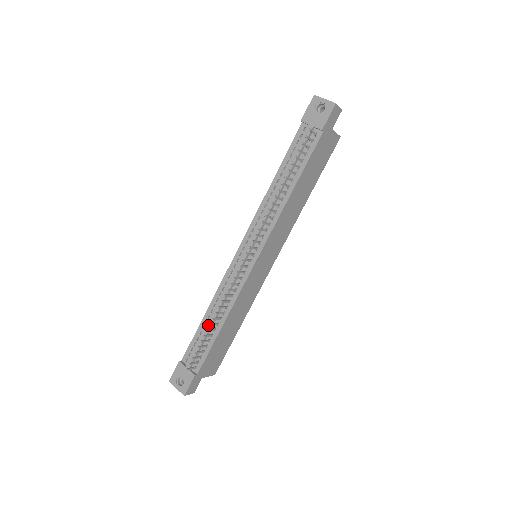
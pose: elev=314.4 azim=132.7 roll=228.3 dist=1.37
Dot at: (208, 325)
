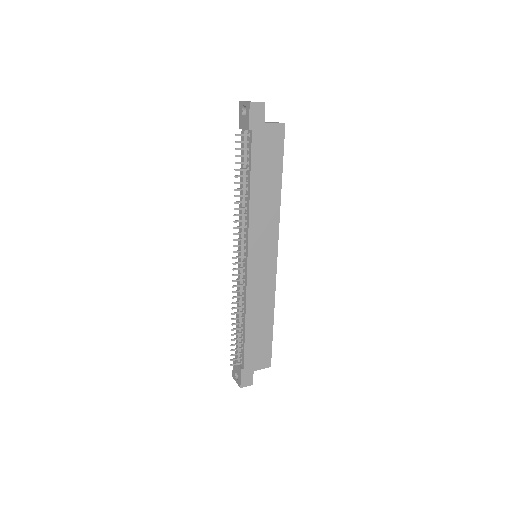
Dot at: (237, 325)
